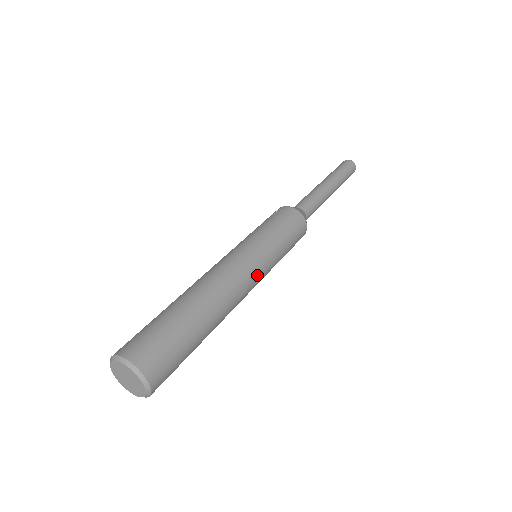
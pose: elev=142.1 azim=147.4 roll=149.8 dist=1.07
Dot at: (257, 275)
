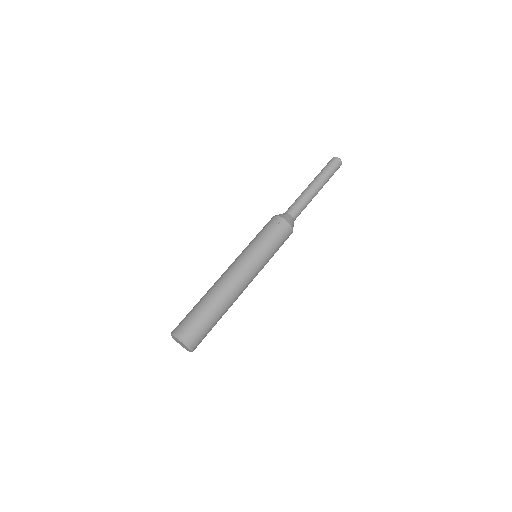
Dot at: occluded
